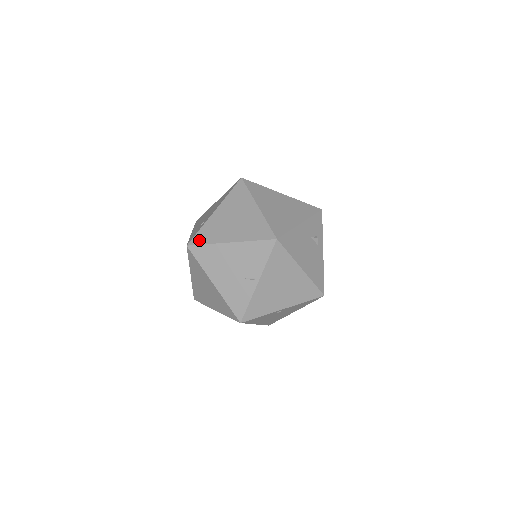
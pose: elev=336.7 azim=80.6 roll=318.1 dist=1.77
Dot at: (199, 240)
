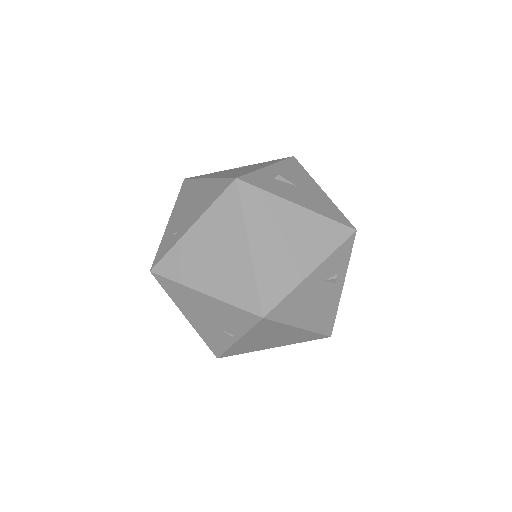
Dot at: (165, 270)
